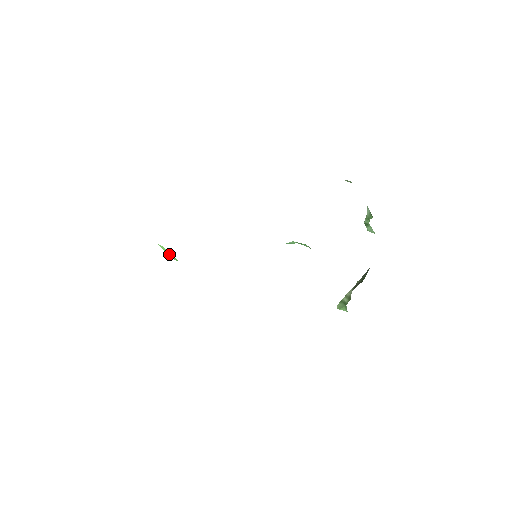
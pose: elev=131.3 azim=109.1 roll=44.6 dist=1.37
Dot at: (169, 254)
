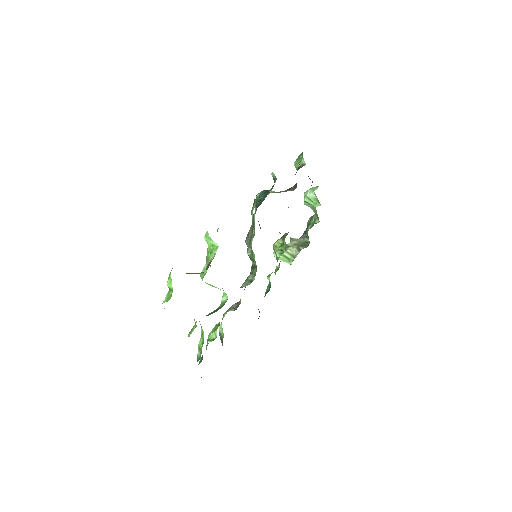
Dot at: (213, 286)
